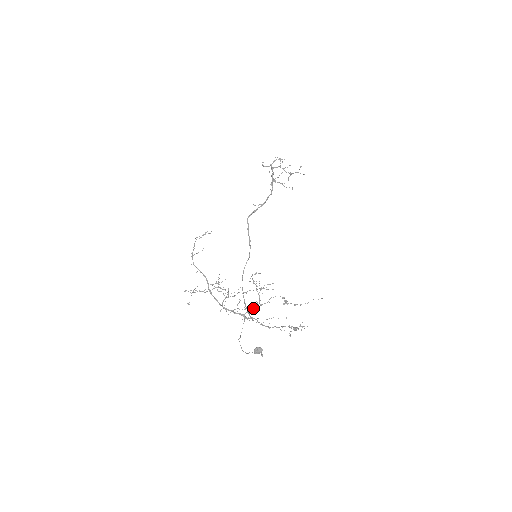
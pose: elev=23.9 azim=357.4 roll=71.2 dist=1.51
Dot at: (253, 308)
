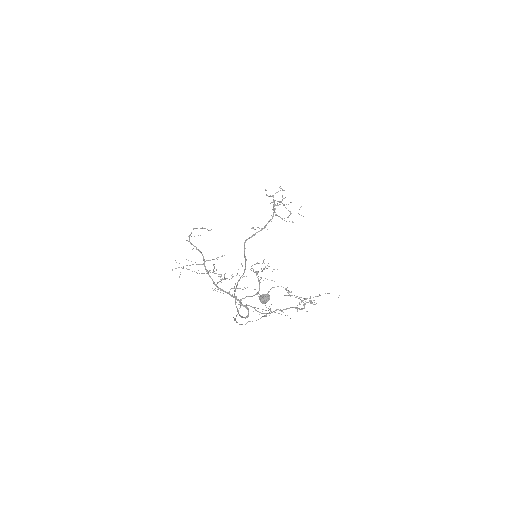
Dot at: occluded
